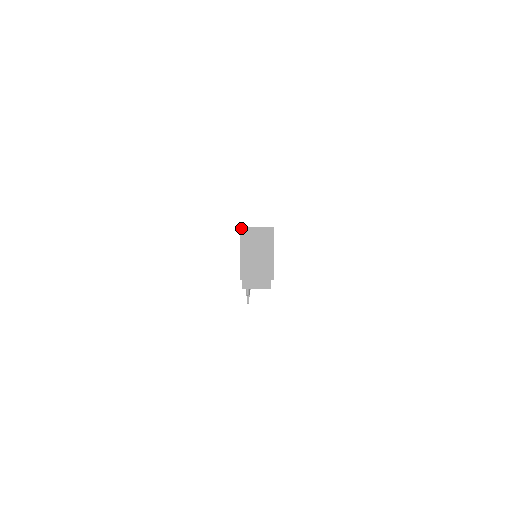
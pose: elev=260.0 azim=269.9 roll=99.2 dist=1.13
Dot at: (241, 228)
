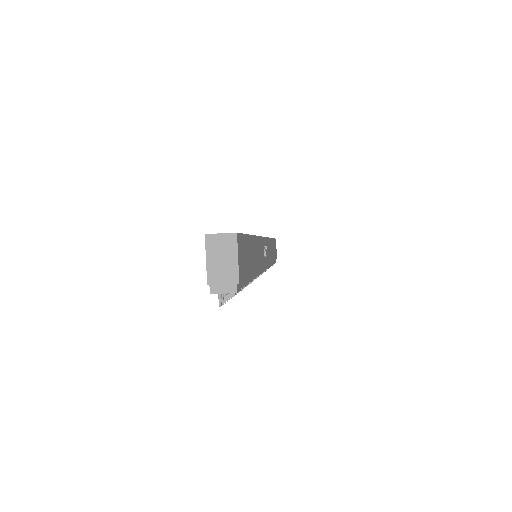
Dot at: (206, 235)
